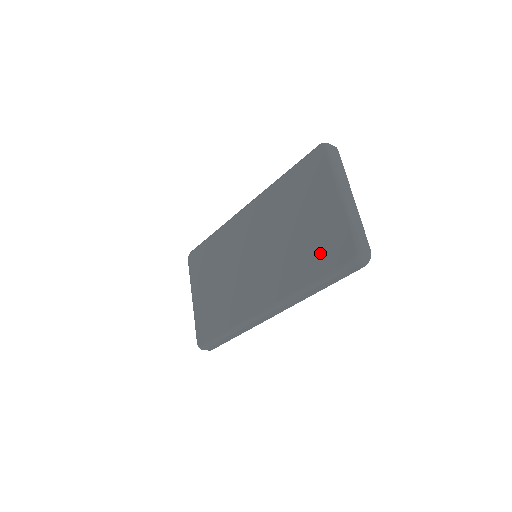
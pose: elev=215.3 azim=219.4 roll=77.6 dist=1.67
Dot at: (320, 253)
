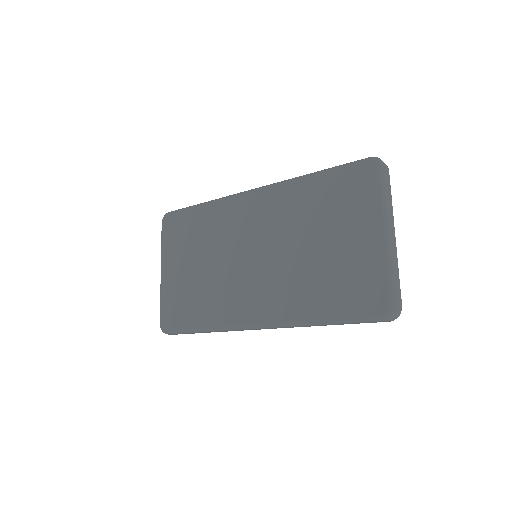
Dot at: (343, 290)
